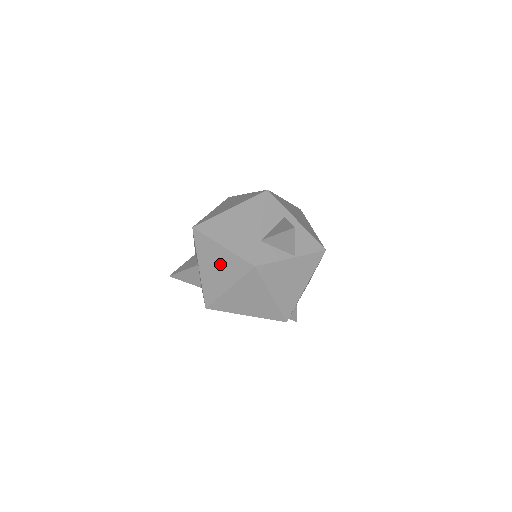
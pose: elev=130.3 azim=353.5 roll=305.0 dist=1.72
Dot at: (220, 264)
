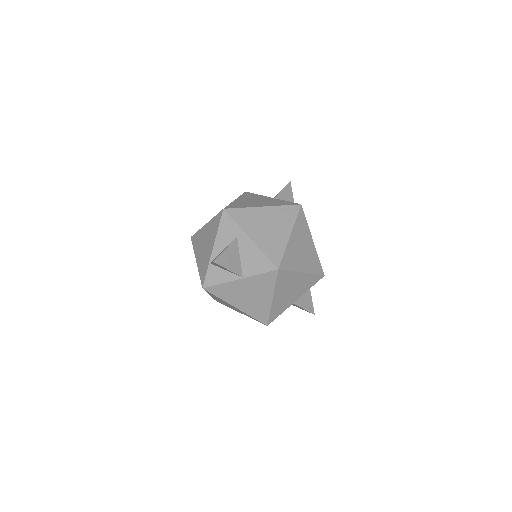
Dot at: occluded
